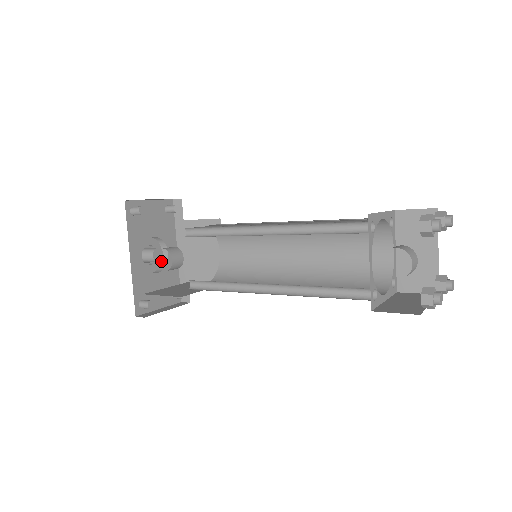
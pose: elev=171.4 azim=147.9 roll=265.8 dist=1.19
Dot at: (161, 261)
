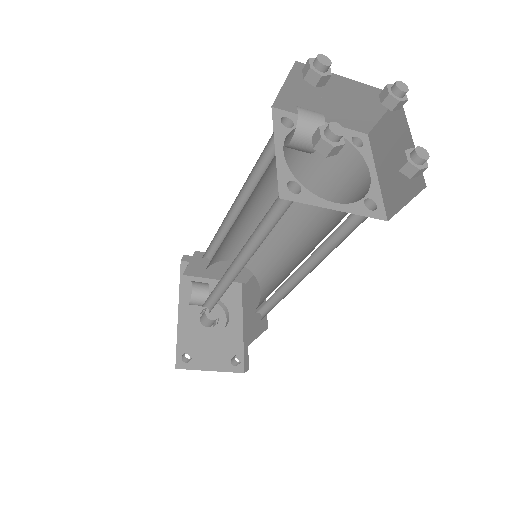
Dot at: (224, 327)
